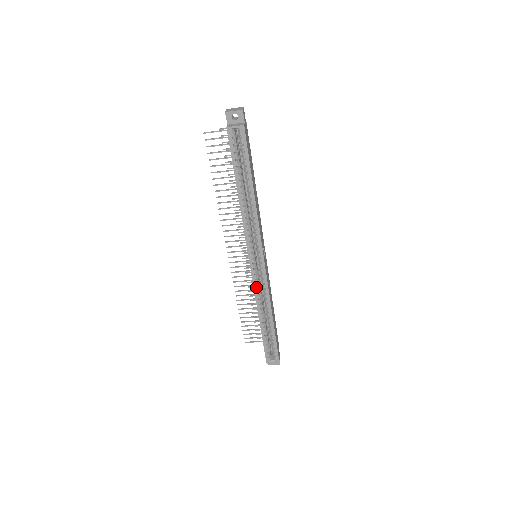
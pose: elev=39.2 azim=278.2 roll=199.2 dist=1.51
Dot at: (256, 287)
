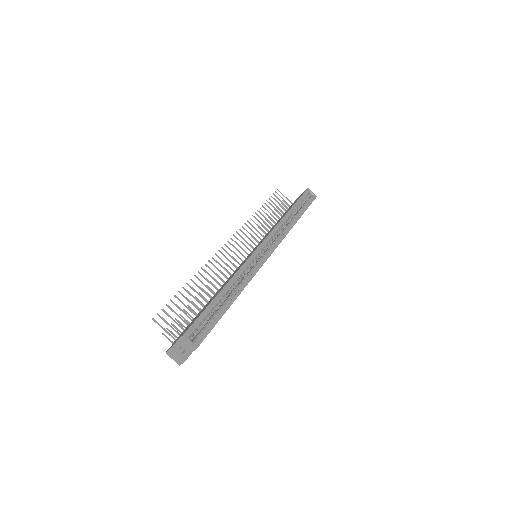
Dot at: (249, 262)
